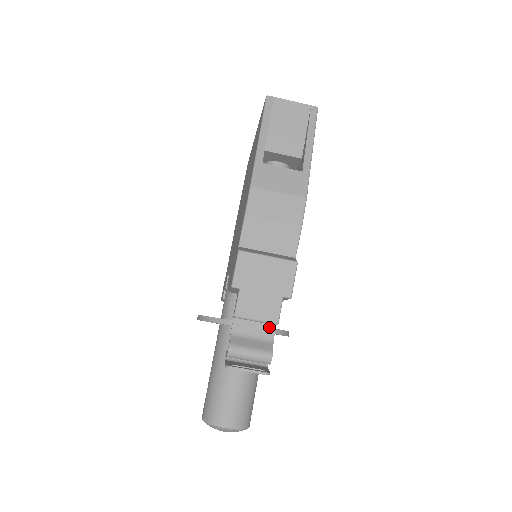
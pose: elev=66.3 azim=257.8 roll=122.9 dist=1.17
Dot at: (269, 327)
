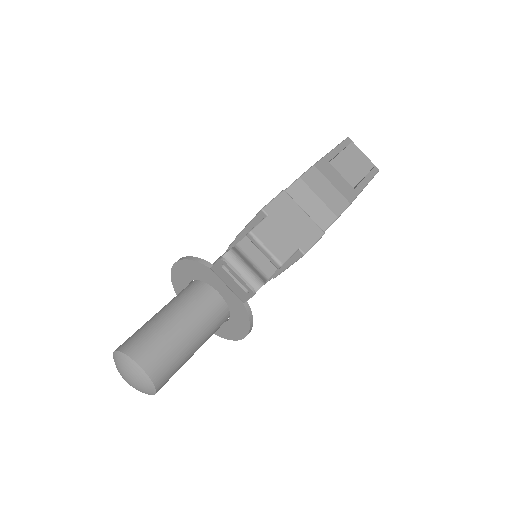
Dot at: (270, 266)
